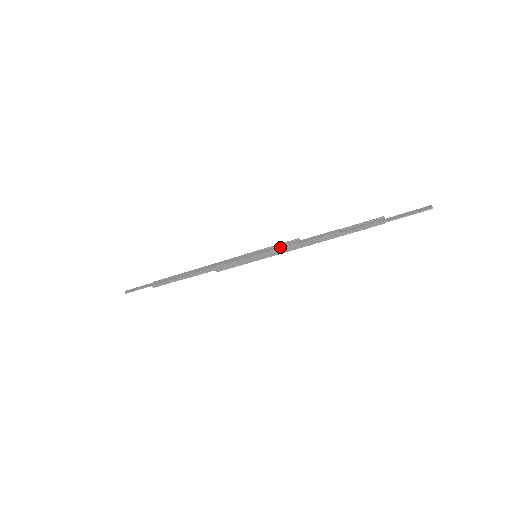
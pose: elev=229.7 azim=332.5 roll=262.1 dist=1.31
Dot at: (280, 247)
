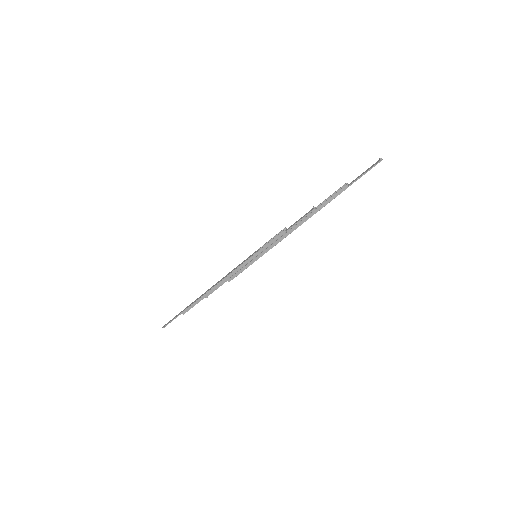
Dot at: (271, 240)
